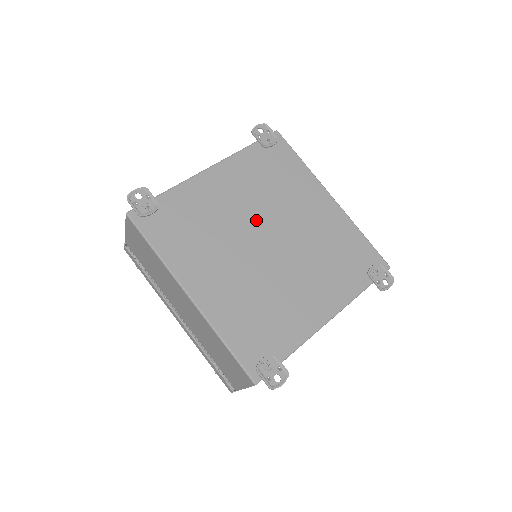
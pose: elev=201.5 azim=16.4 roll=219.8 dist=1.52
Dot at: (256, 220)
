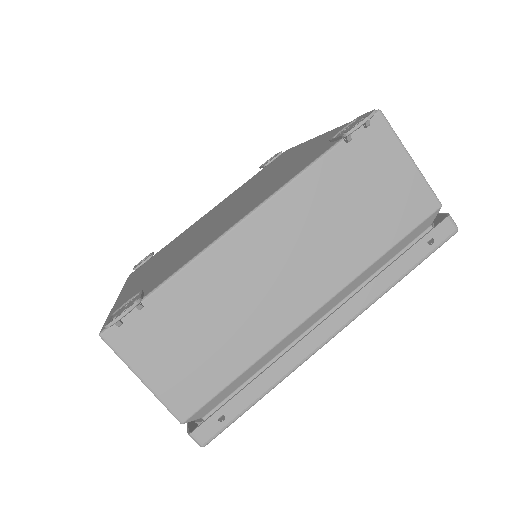
Dot at: (222, 209)
